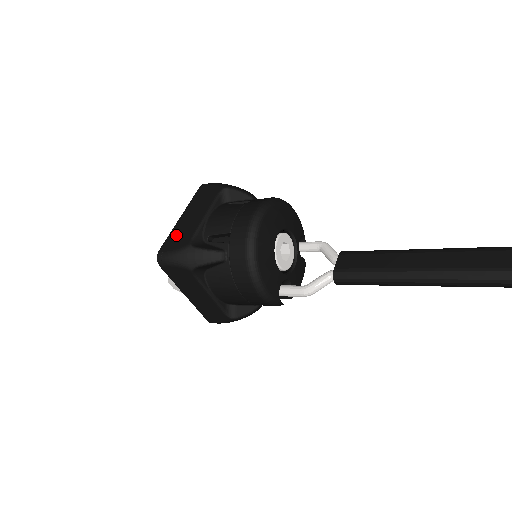
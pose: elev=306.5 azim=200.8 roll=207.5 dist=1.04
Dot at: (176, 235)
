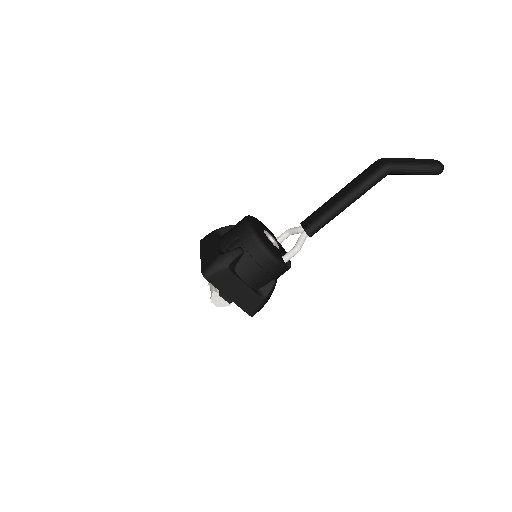
Dot at: (206, 260)
